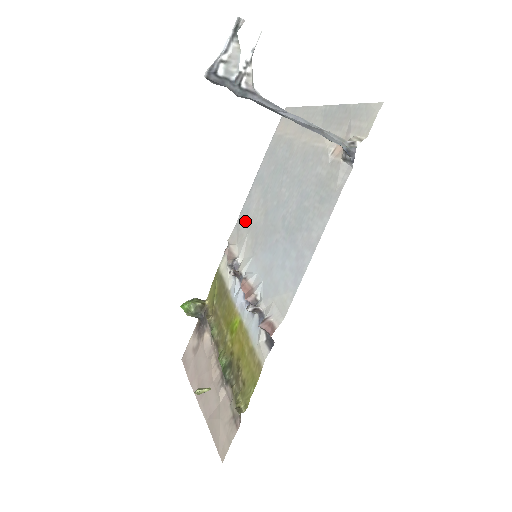
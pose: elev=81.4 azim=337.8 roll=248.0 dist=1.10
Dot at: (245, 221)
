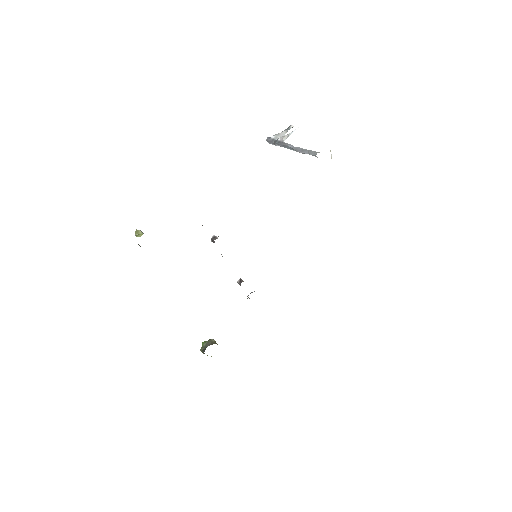
Dot at: occluded
